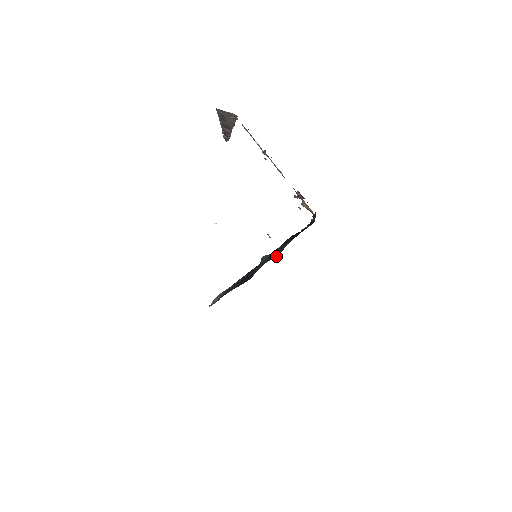
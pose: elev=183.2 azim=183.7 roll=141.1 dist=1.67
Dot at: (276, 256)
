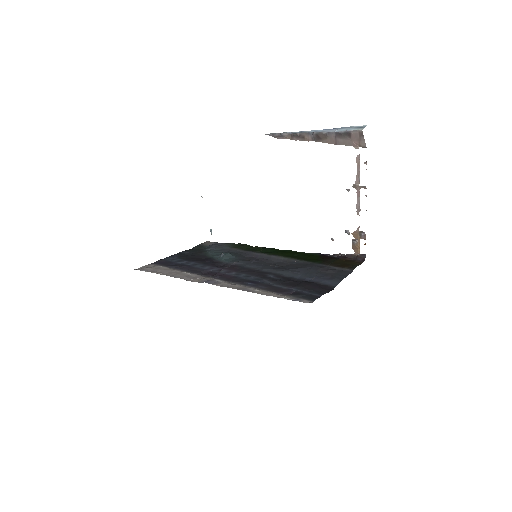
Dot at: (274, 265)
